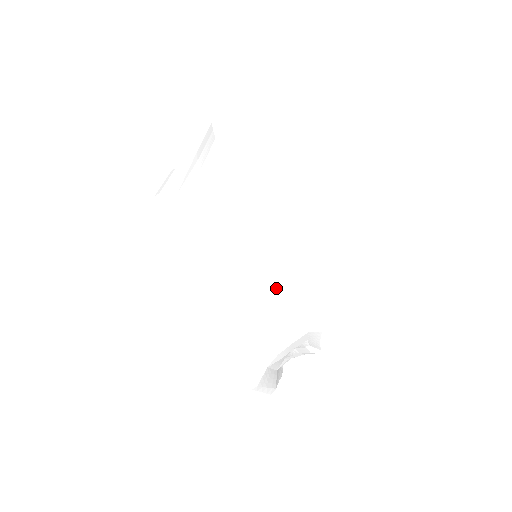
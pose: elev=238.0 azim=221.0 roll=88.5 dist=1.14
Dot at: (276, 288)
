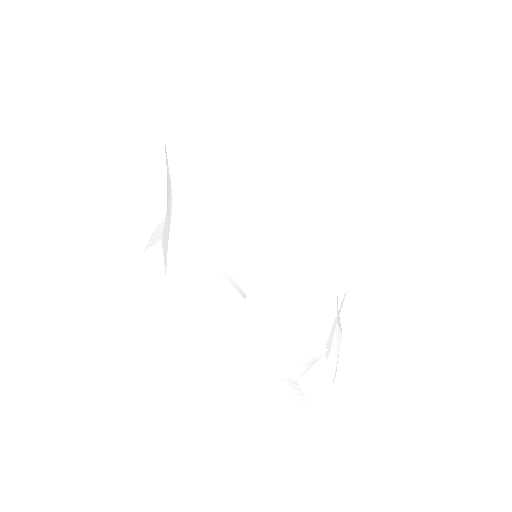
Dot at: (169, 211)
